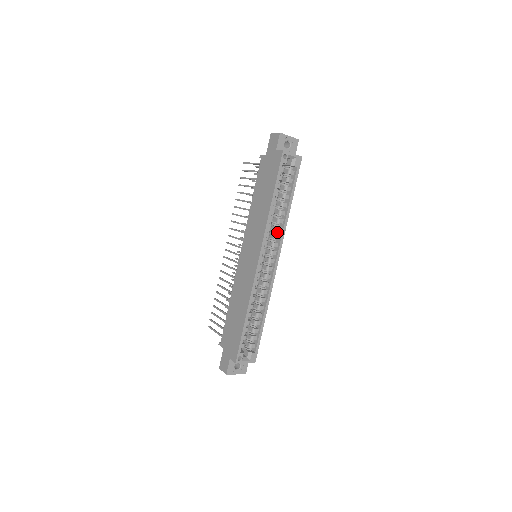
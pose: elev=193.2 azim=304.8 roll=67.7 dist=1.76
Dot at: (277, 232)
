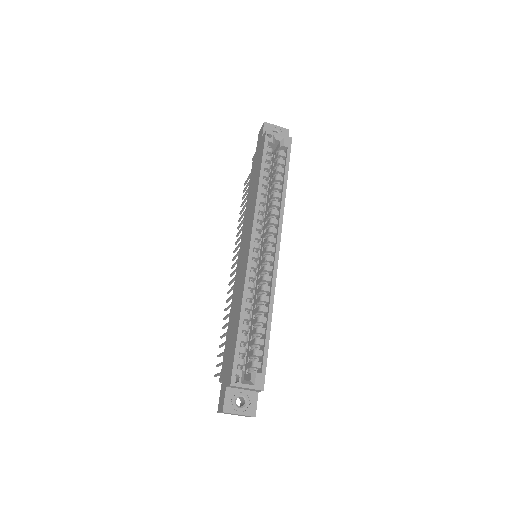
Dot at: (274, 217)
